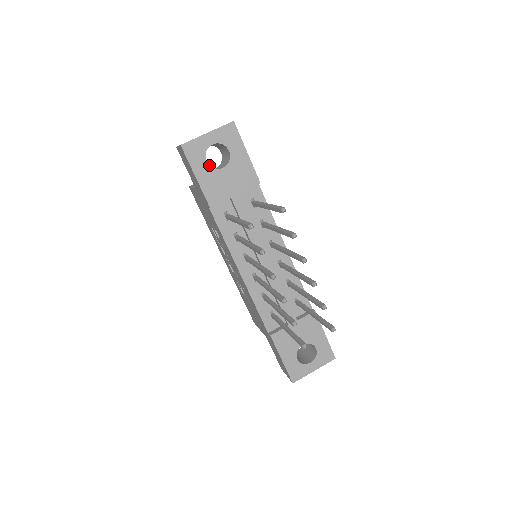
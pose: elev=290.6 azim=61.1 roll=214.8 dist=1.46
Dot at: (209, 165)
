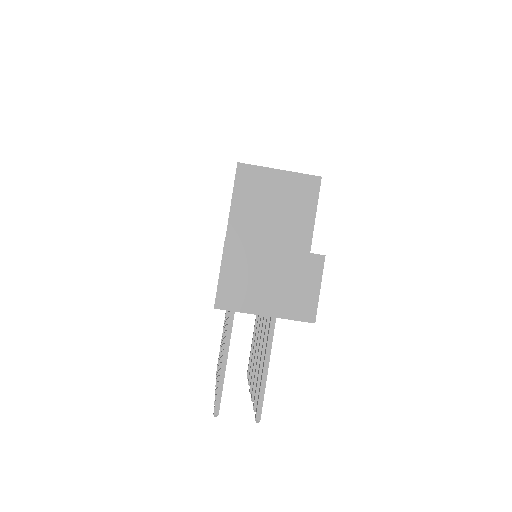
Dot at: occluded
